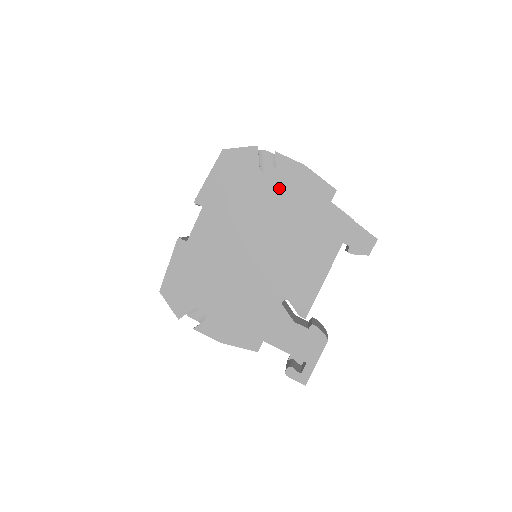
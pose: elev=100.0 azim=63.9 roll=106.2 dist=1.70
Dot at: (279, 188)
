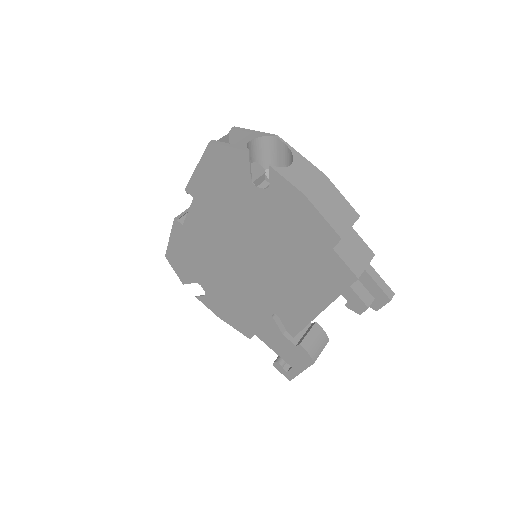
Dot at: (273, 210)
